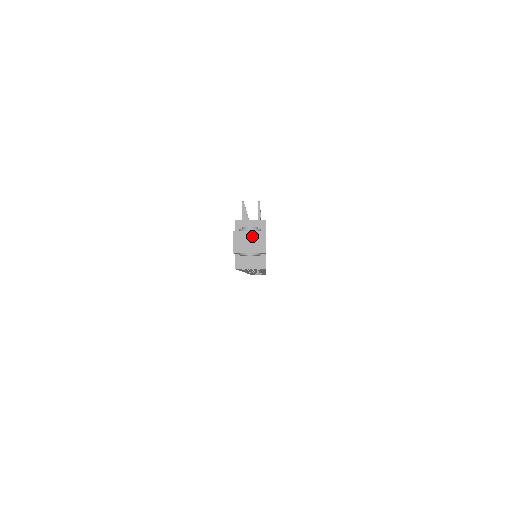
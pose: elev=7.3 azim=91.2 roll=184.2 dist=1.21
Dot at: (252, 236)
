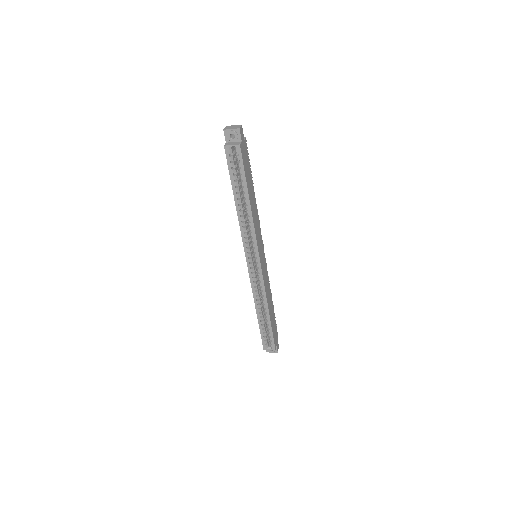
Dot at: (235, 126)
